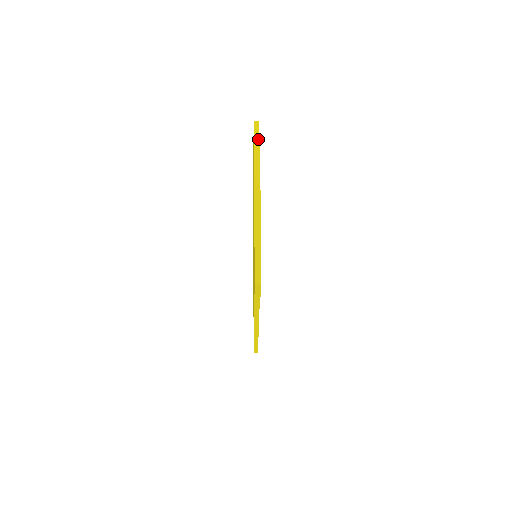
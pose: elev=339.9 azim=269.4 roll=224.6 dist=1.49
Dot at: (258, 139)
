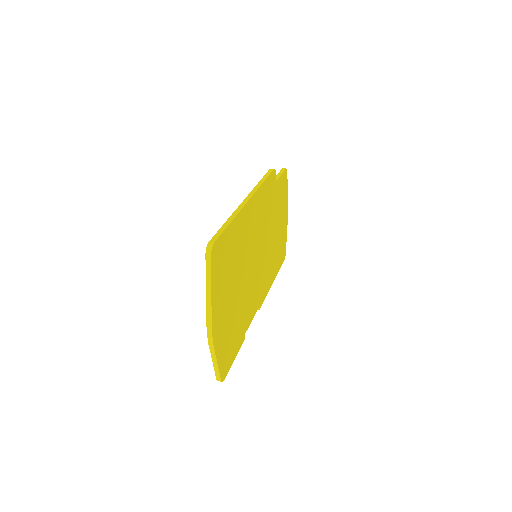
Dot at: (210, 279)
